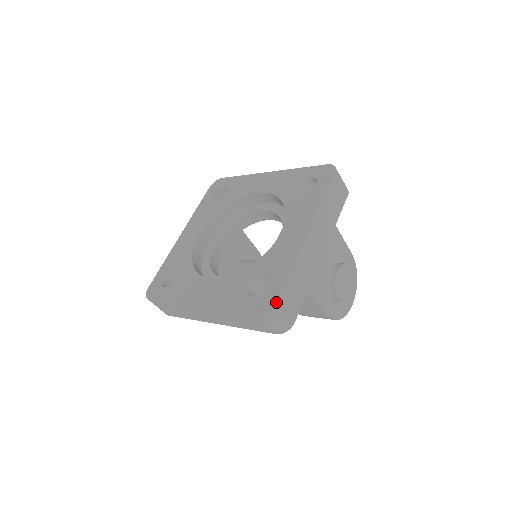
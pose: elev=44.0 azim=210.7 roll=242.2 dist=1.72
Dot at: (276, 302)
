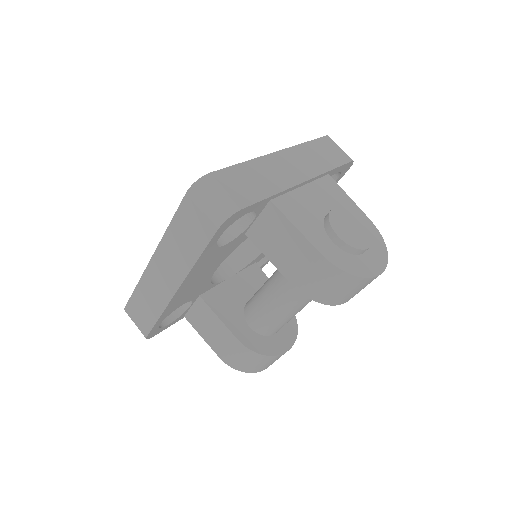
Dot at: (209, 173)
